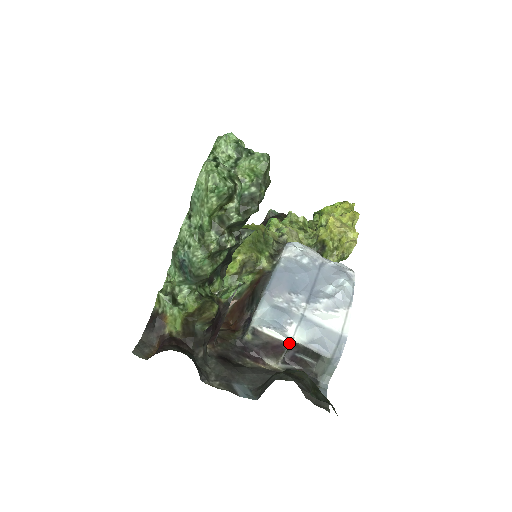
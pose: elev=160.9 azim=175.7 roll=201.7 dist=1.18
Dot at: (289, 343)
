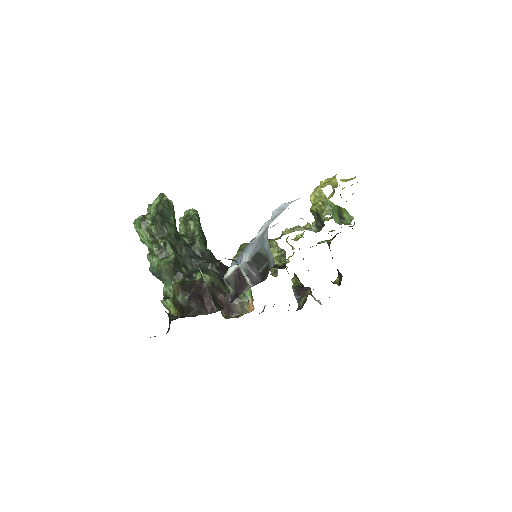
Dot at: (239, 265)
